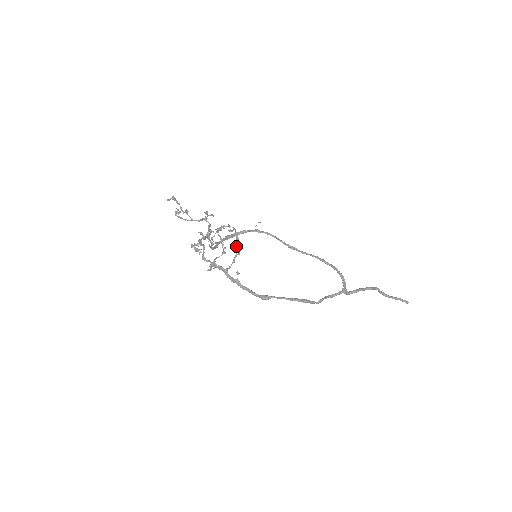
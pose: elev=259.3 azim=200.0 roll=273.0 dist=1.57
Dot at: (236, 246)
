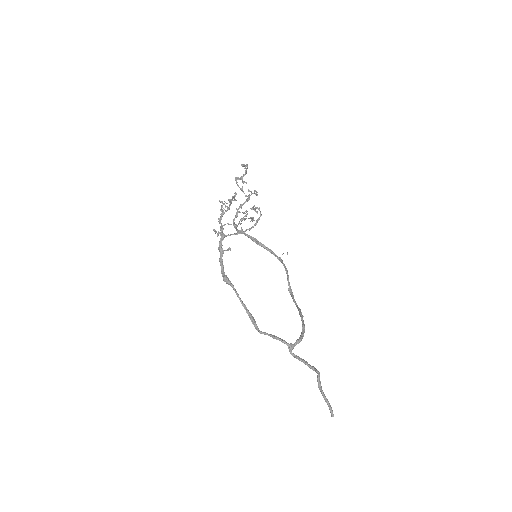
Dot at: (249, 228)
